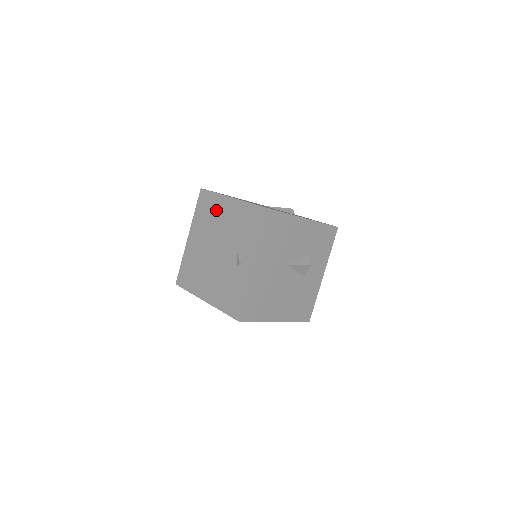
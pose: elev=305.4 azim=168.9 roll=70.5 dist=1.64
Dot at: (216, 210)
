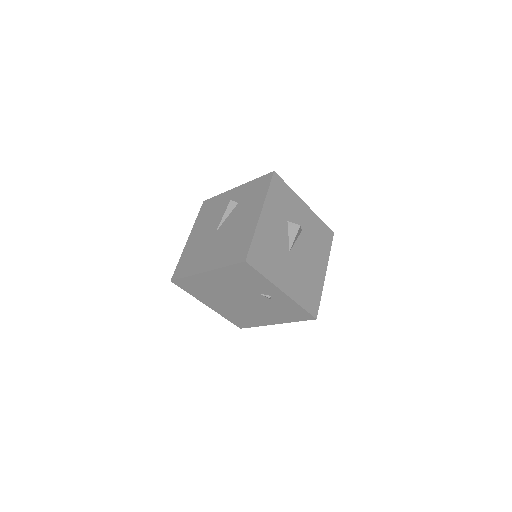
Dot at: (204, 285)
